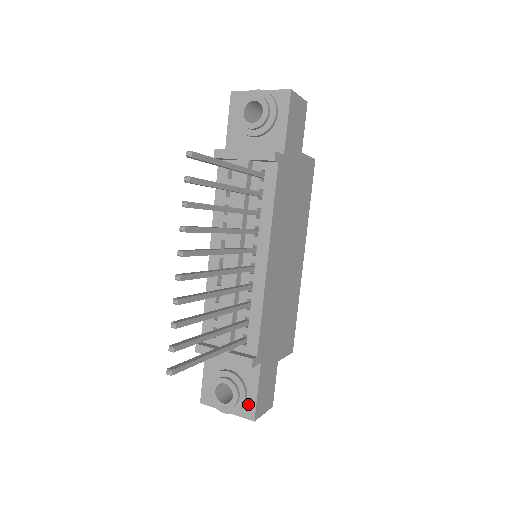
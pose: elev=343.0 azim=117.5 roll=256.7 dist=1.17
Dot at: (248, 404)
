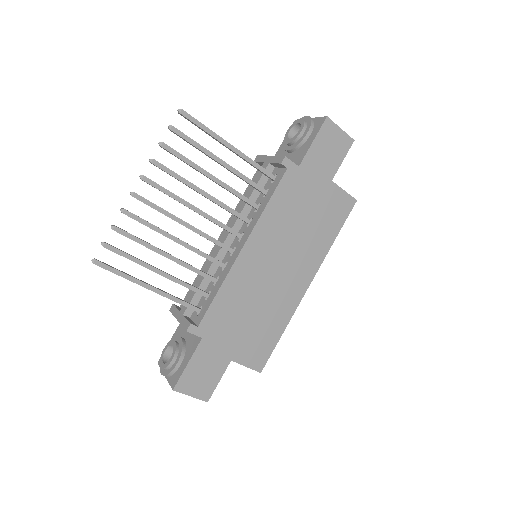
Dot at: (178, 373)
